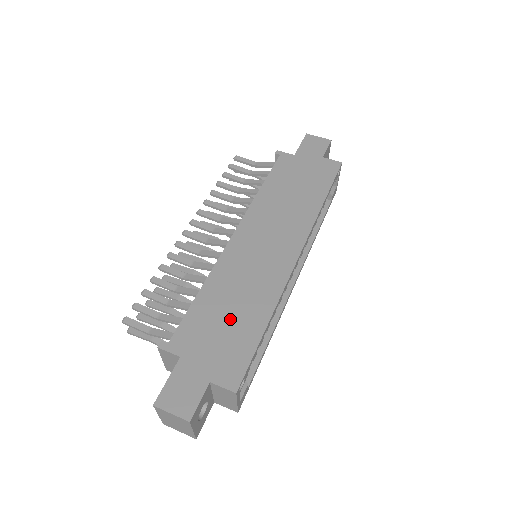
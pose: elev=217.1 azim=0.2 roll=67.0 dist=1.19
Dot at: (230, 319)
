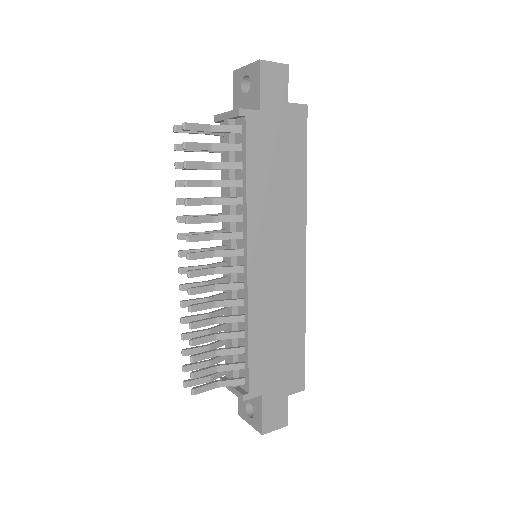
Dot at: (281, 345)
